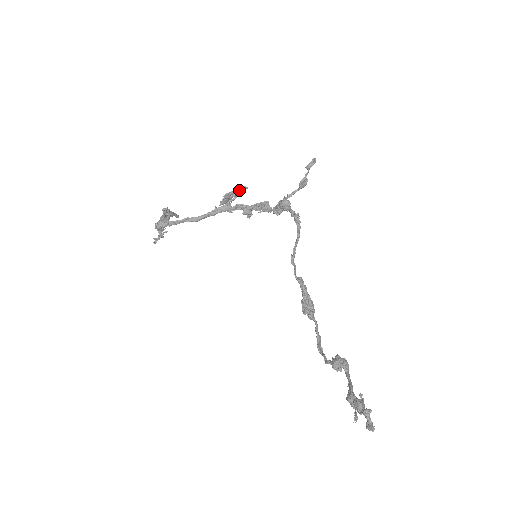
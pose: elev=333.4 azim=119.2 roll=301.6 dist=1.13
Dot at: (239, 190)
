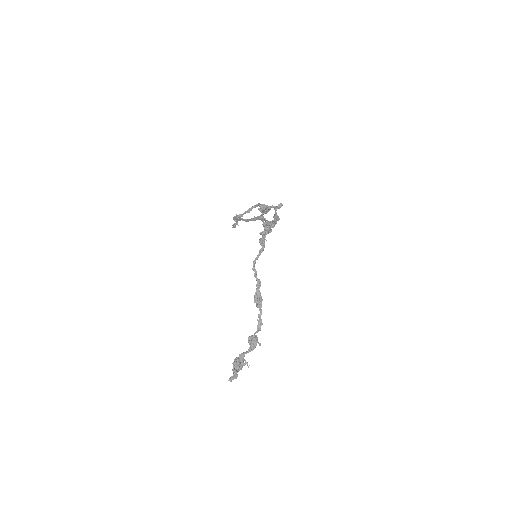
Dot at: (266, 209)
